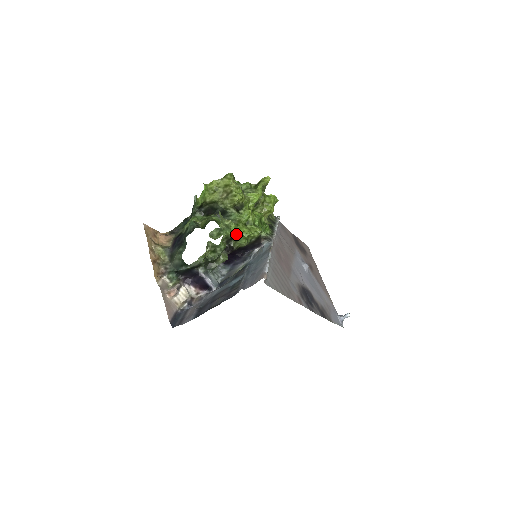
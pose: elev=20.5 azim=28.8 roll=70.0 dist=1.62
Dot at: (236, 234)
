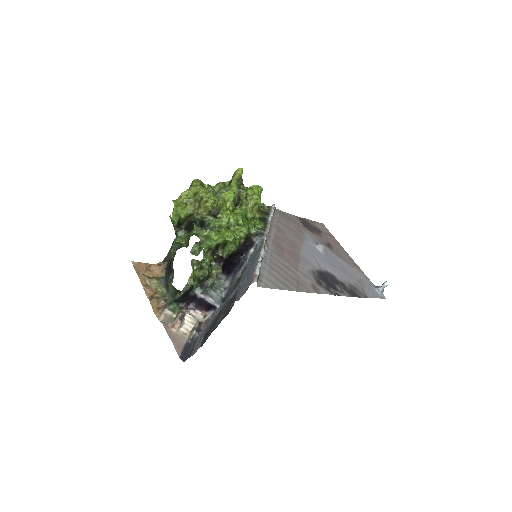
Dot at: (218, 242)
